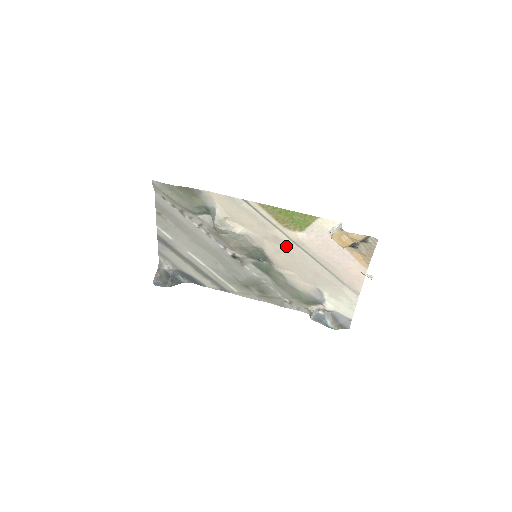
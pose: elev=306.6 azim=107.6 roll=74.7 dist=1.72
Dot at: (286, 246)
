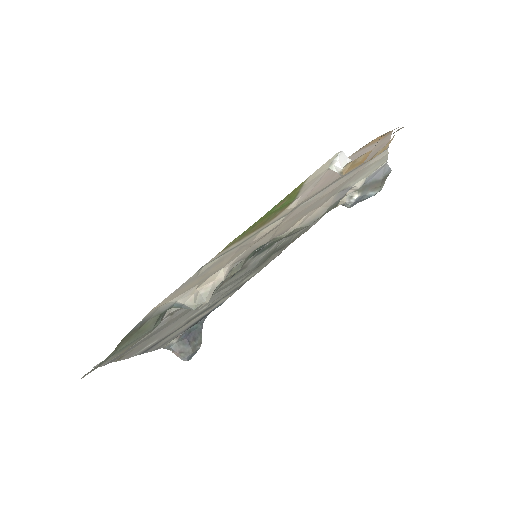
Dot at: (282, 222)
